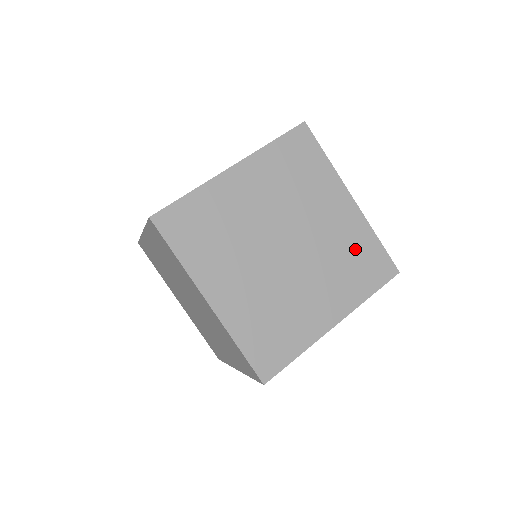
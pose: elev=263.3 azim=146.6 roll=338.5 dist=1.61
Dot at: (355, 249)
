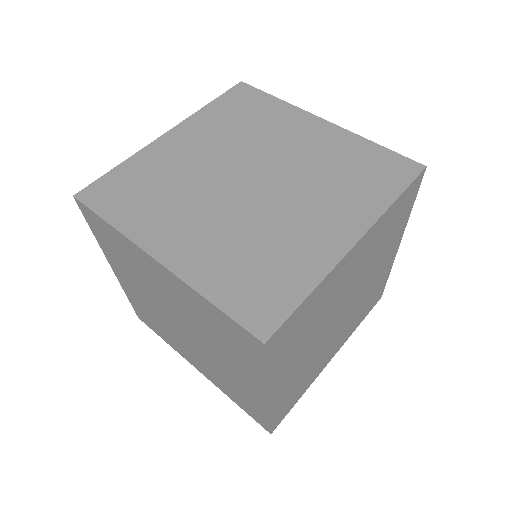
Dot at: (348, 160)
